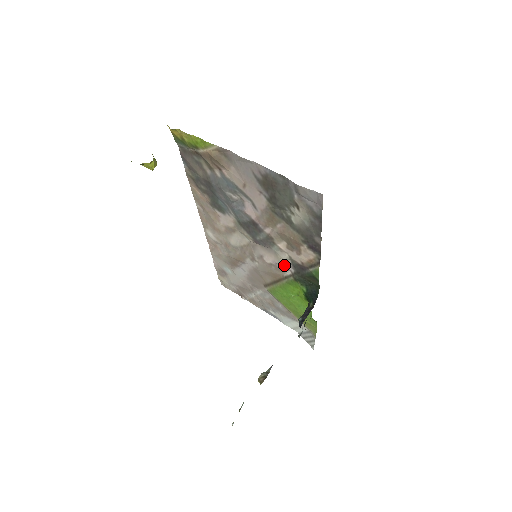
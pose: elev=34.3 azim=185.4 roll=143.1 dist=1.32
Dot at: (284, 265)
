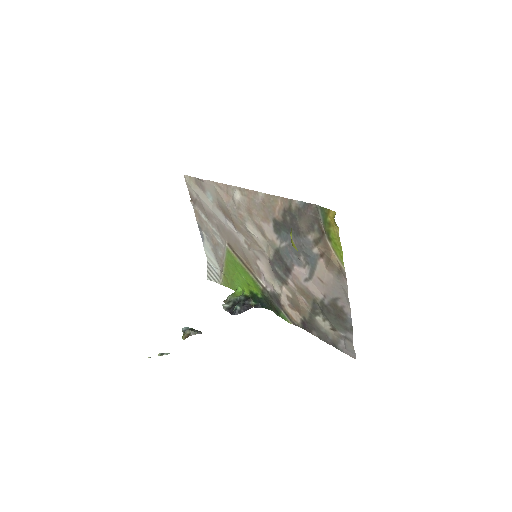
Dot at: (268, 283)
